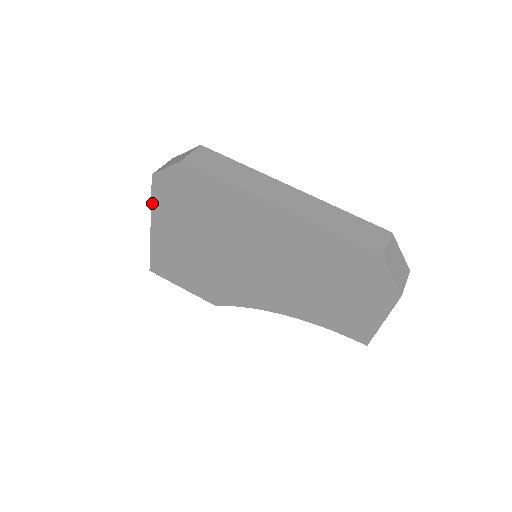
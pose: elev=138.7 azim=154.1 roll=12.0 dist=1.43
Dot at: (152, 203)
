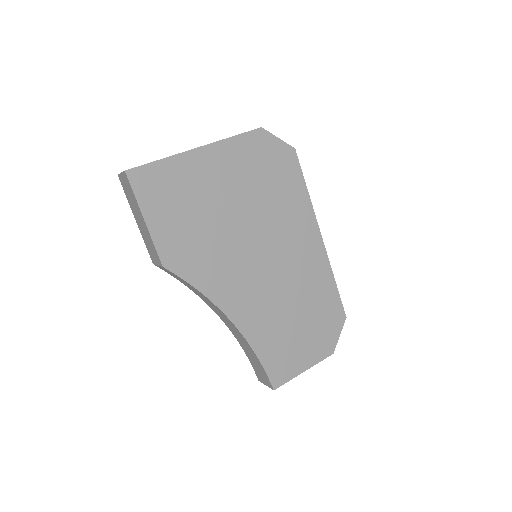
Dot at: (231, 138)
